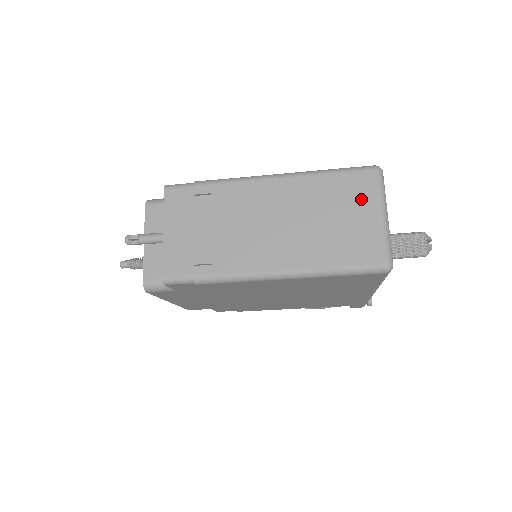
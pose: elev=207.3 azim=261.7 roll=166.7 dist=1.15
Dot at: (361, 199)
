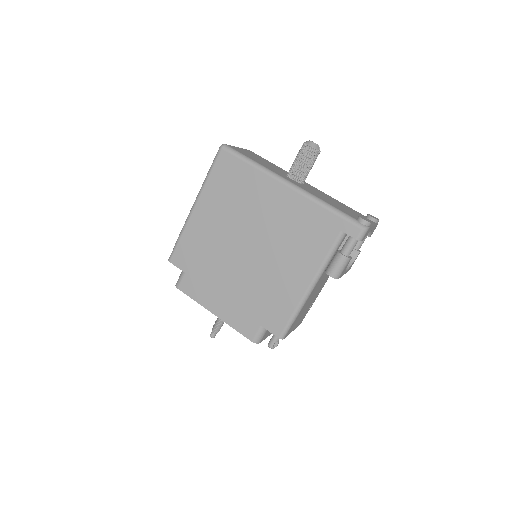
Dot at: occluded
